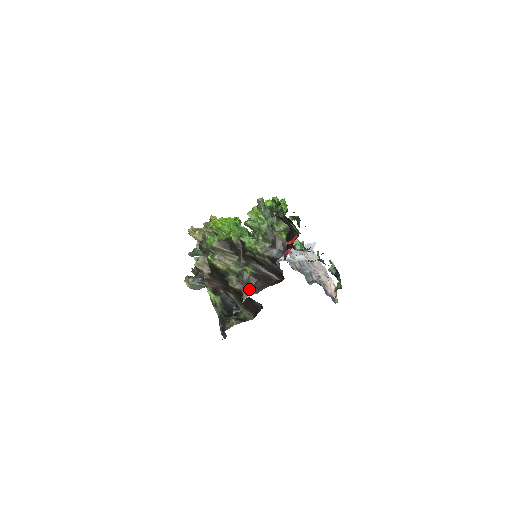
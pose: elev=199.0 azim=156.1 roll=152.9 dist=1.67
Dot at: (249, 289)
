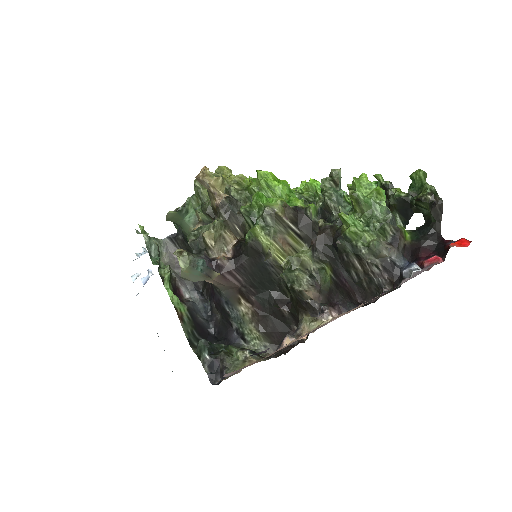
Dot at: (328, 303)
